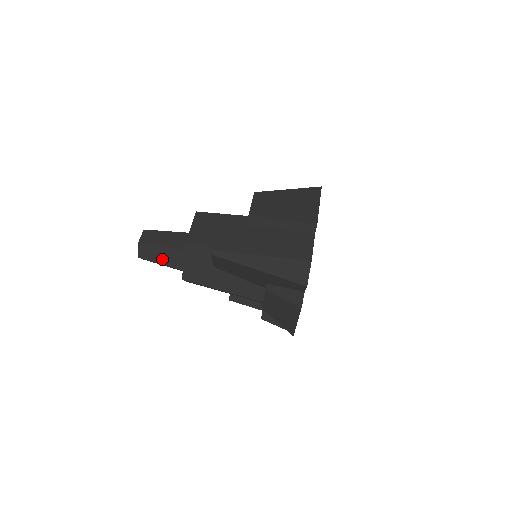
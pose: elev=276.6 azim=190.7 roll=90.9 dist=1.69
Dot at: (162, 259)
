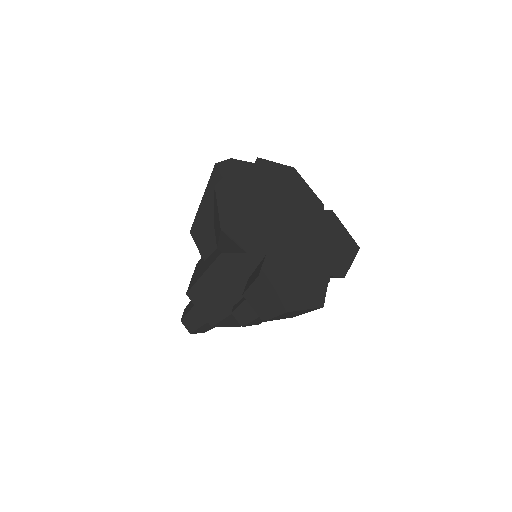
Dot at: (191, 306)
